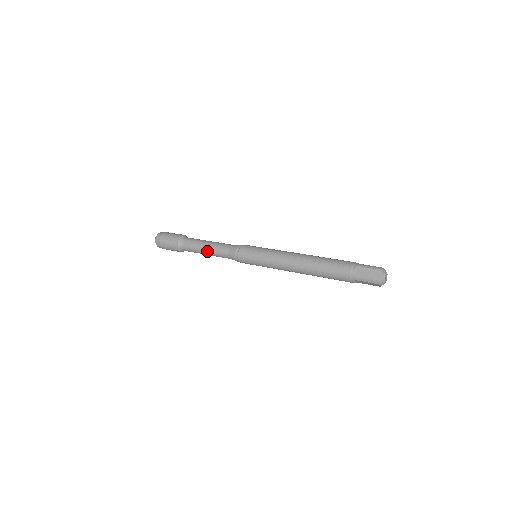
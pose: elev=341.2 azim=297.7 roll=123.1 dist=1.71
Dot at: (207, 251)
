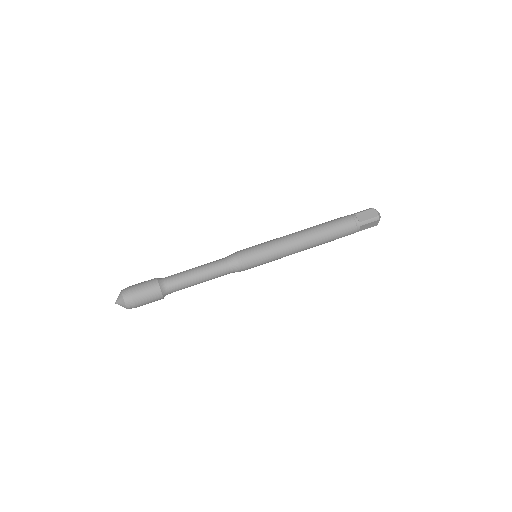
Dot at: occluded
